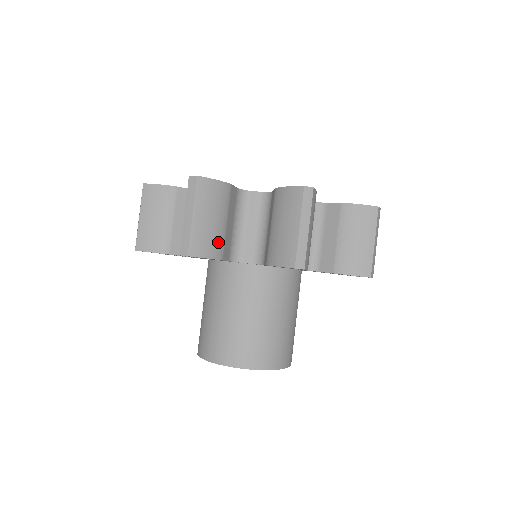
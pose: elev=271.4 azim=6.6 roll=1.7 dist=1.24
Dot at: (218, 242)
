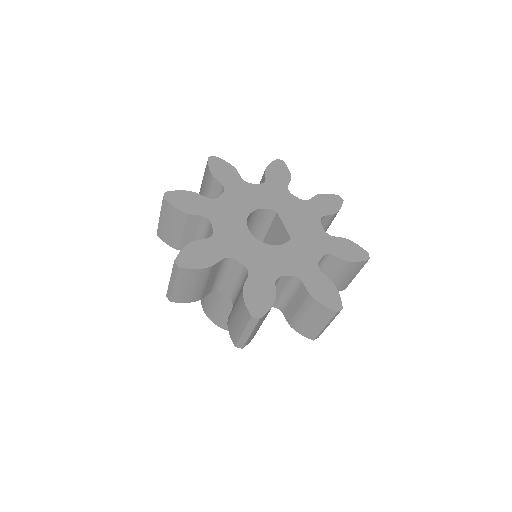
Dot at: occluded
